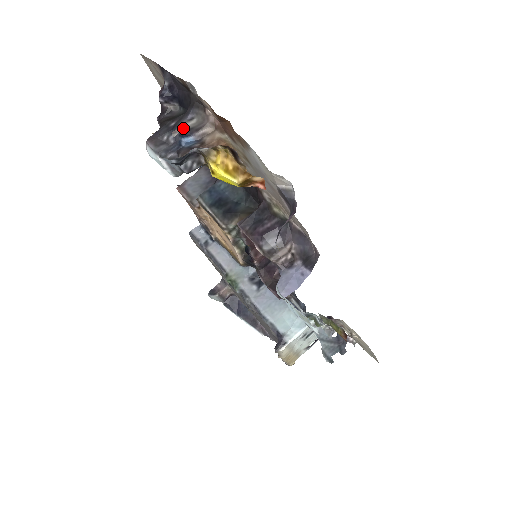
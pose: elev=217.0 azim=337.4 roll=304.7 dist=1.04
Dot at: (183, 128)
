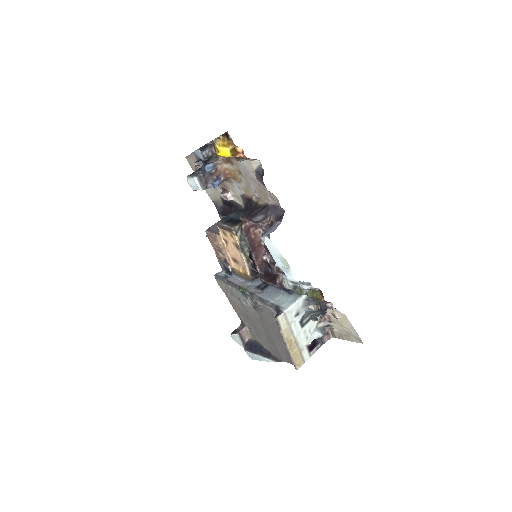
Dot at: (206, 163)
